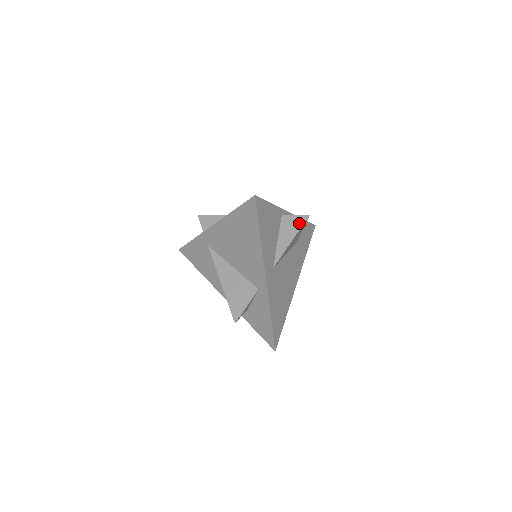
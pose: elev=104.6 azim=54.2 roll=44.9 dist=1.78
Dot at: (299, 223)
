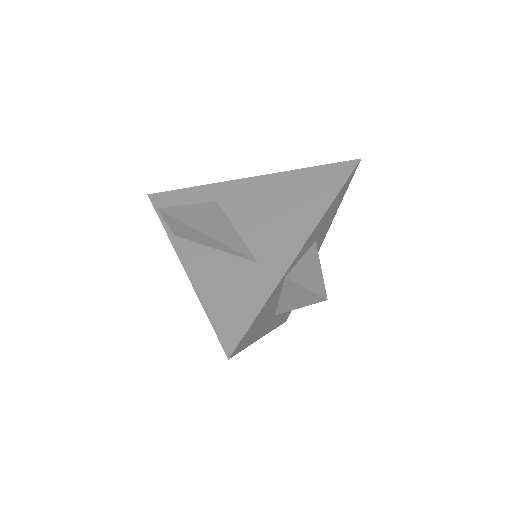
Dot at: (310, 299)
